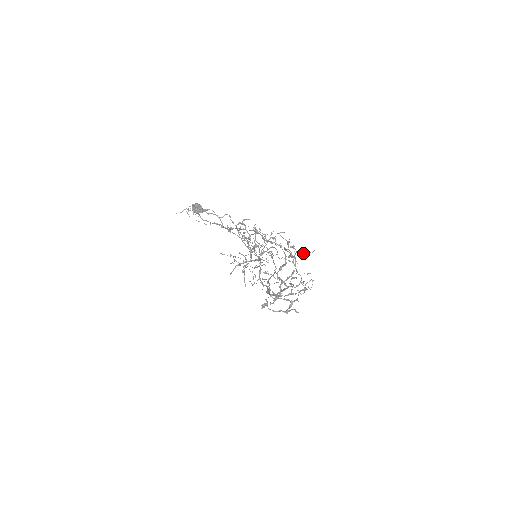
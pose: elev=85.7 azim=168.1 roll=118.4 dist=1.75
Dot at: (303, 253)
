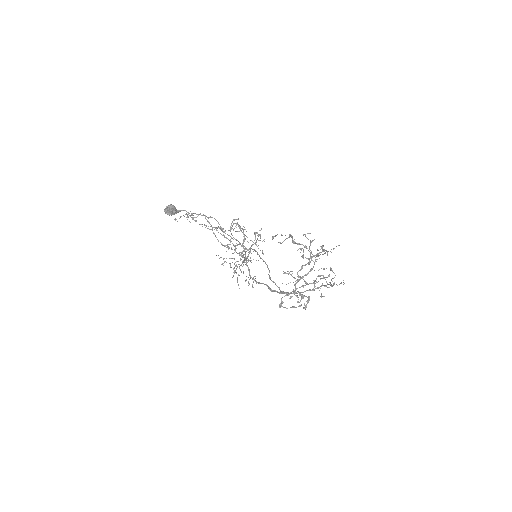
Dot at: (331, 252)
